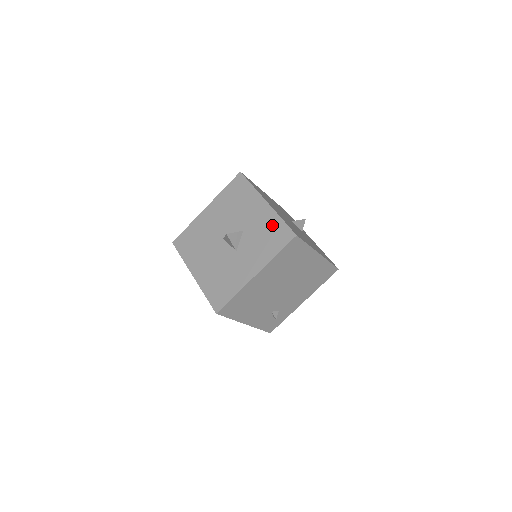
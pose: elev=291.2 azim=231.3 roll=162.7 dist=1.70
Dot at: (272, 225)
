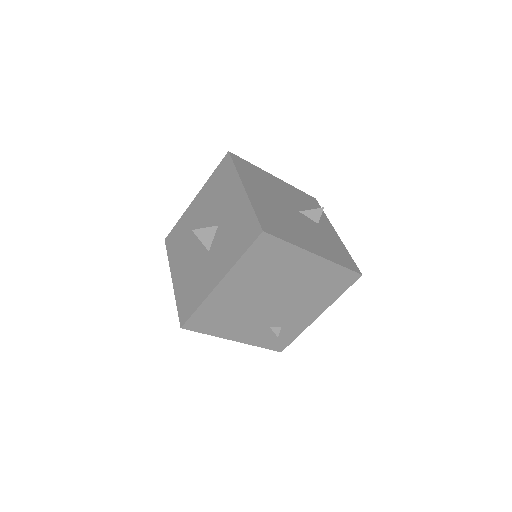
Dot at: (243, 218)
